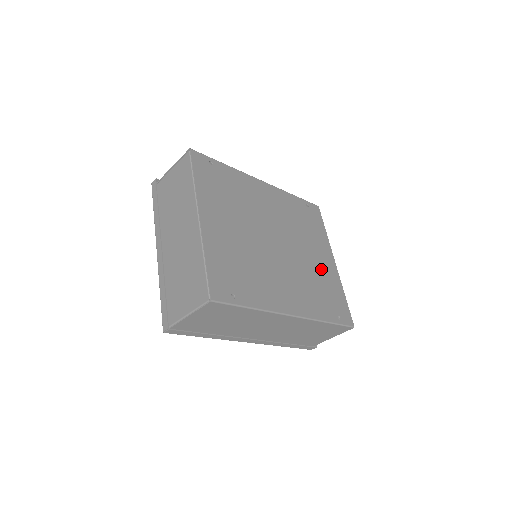
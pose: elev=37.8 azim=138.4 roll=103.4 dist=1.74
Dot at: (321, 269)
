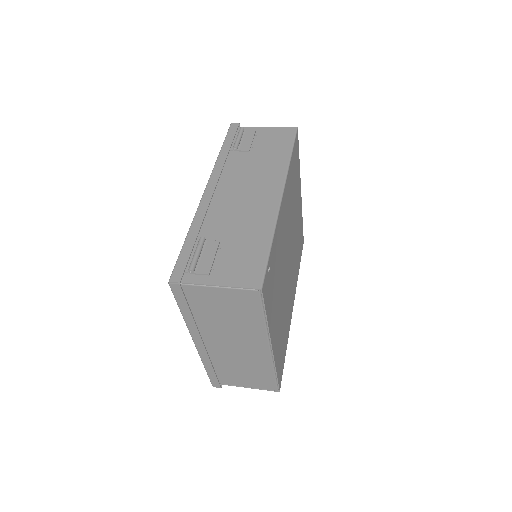
Dot at: (298, 223)
